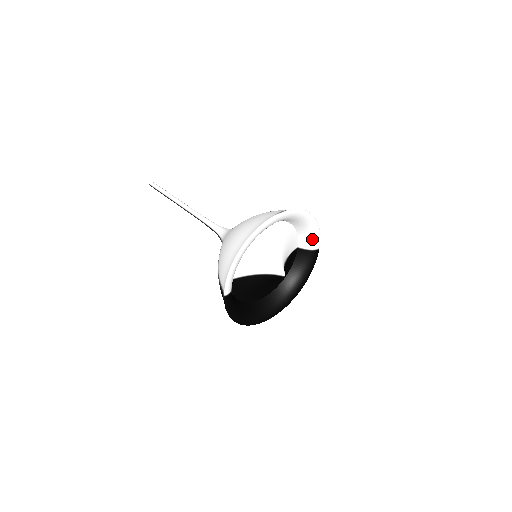
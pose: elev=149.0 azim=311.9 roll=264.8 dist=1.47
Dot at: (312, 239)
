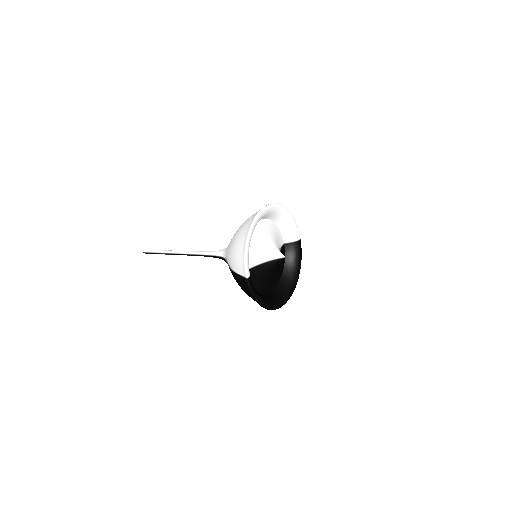
Dot at: (293, 231)
